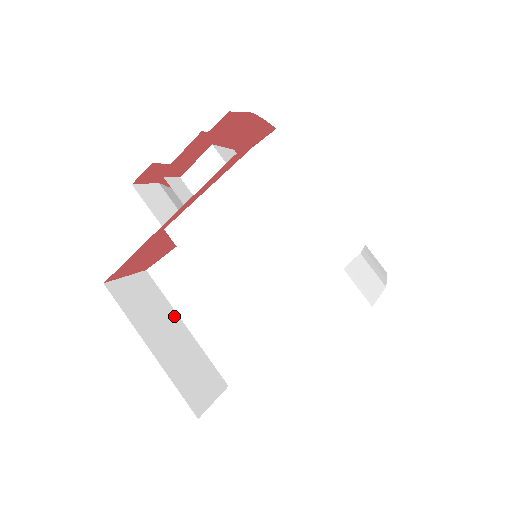
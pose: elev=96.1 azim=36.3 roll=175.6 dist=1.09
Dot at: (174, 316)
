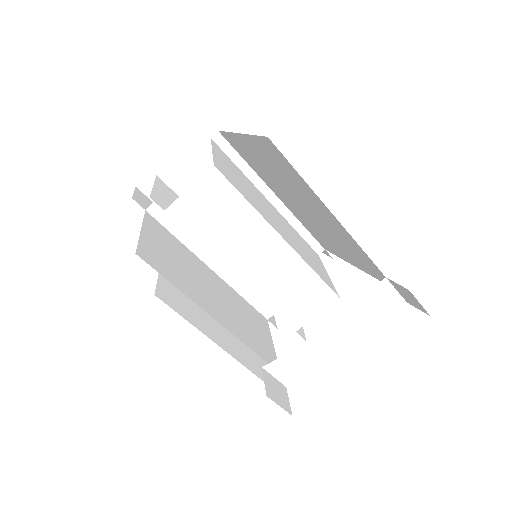
Dot at: occluded
